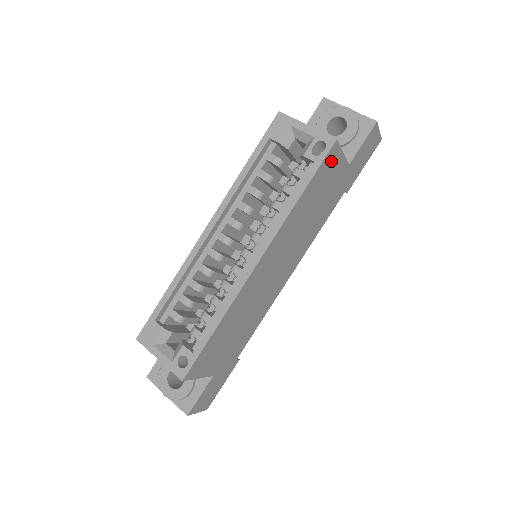
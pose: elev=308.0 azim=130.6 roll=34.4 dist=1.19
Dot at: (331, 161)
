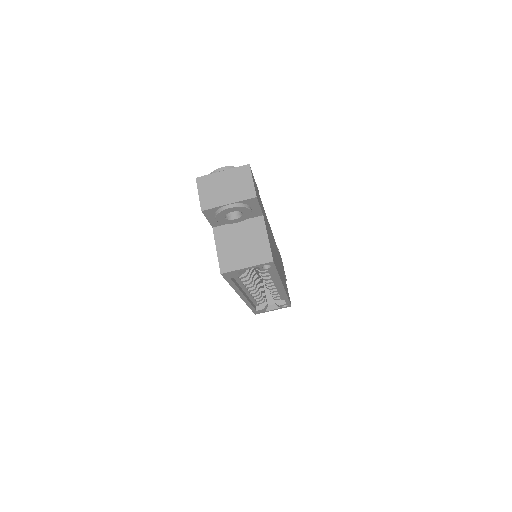
Dot at: (272, 253)
